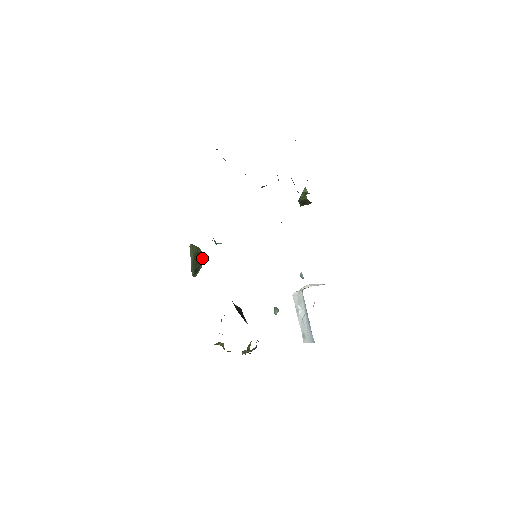
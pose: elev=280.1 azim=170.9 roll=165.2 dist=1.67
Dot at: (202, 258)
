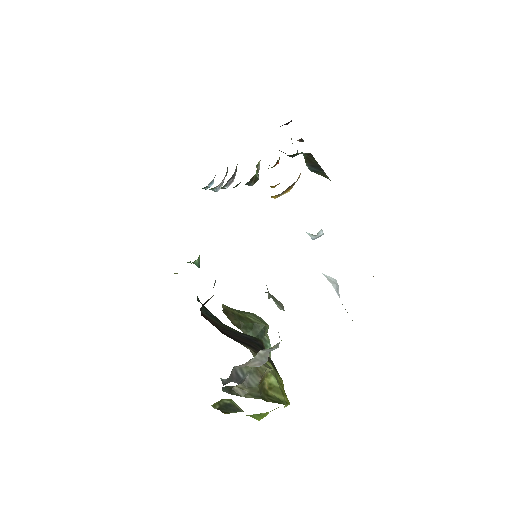
Dot at: (252, 321)
